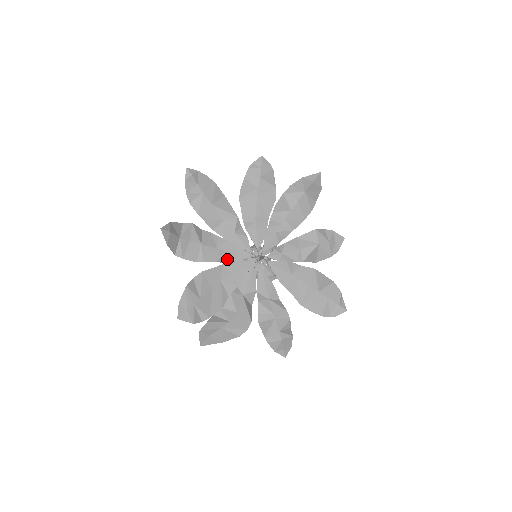
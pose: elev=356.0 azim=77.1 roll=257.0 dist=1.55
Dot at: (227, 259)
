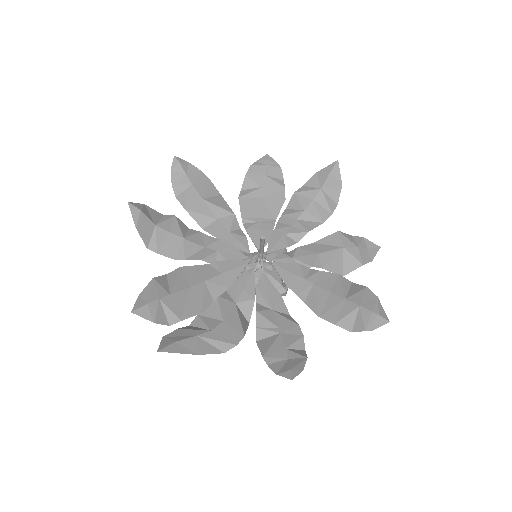
Dot at: (217, 260)
